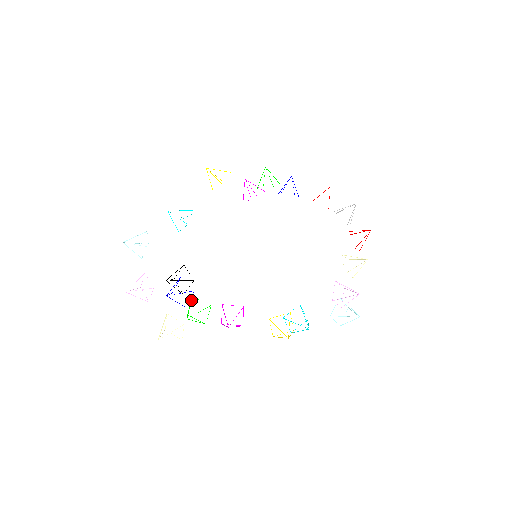
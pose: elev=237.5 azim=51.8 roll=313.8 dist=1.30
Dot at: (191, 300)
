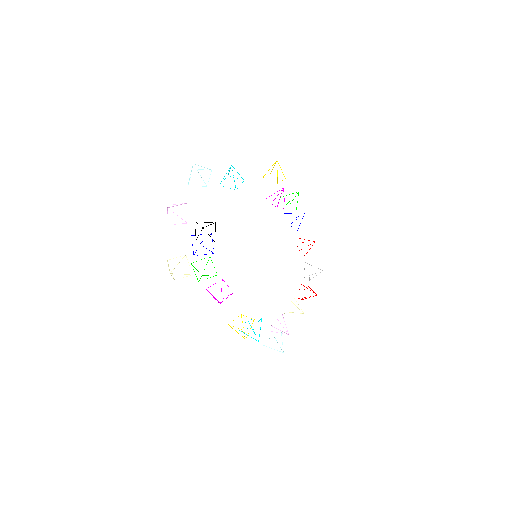
Dot at: occluded
